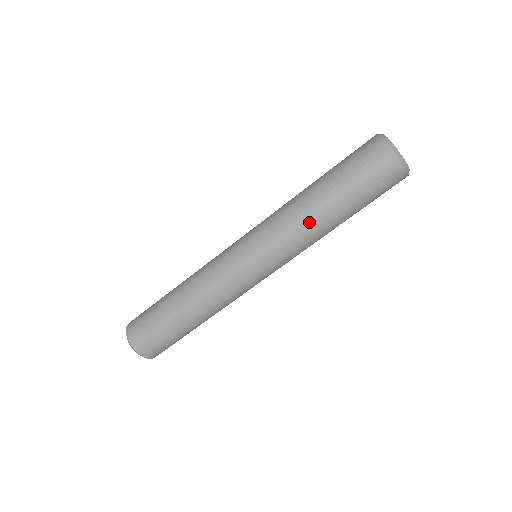
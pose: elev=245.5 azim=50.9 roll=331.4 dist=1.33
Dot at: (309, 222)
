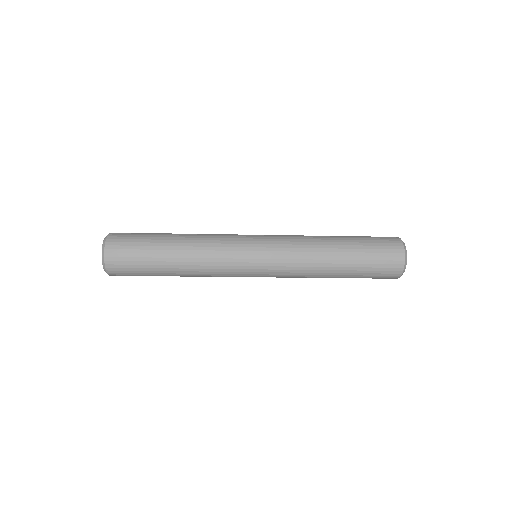
Dot at: (318, 259)
